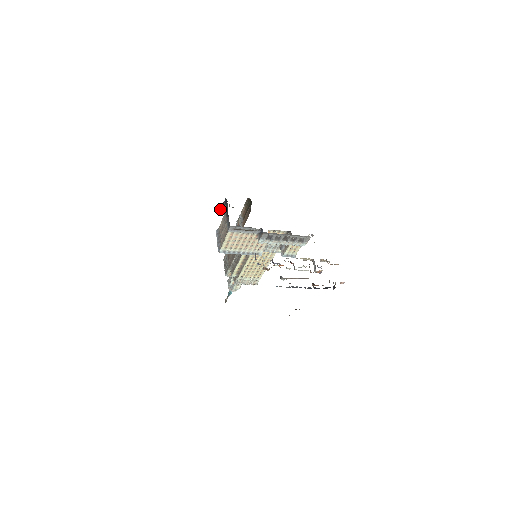
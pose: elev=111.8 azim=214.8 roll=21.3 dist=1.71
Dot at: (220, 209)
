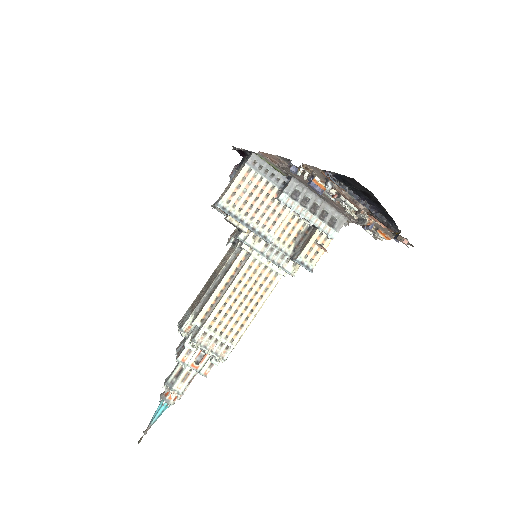
Dot at: (229, 175)
